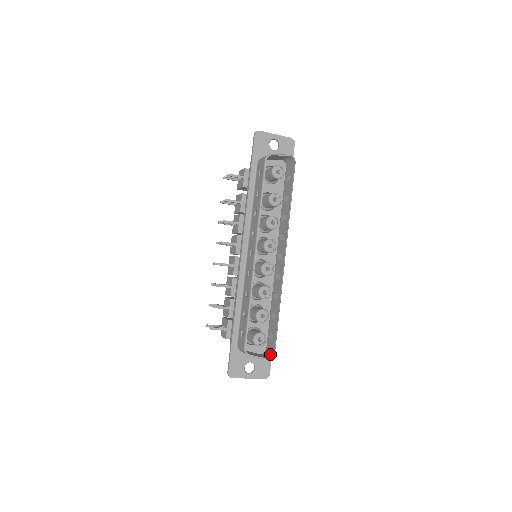
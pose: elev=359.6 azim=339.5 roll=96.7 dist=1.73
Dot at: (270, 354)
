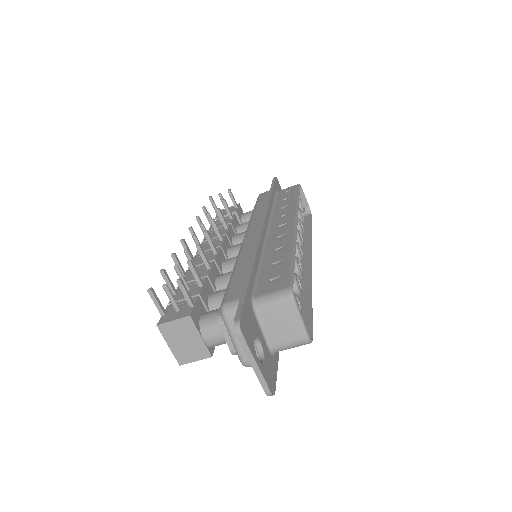
Dot at: (299, 342)
